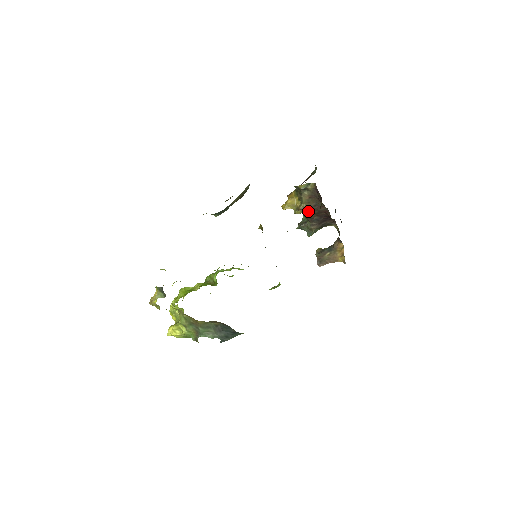
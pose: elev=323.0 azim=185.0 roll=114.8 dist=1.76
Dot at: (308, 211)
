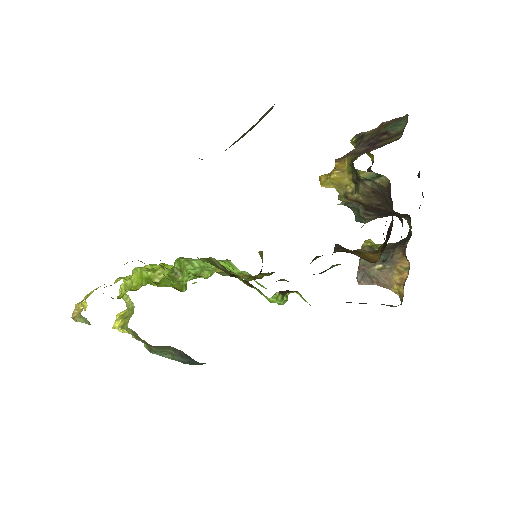
Dot at: (364, 205)
